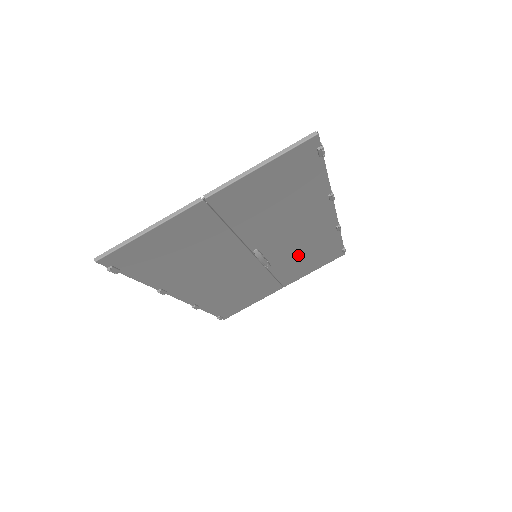
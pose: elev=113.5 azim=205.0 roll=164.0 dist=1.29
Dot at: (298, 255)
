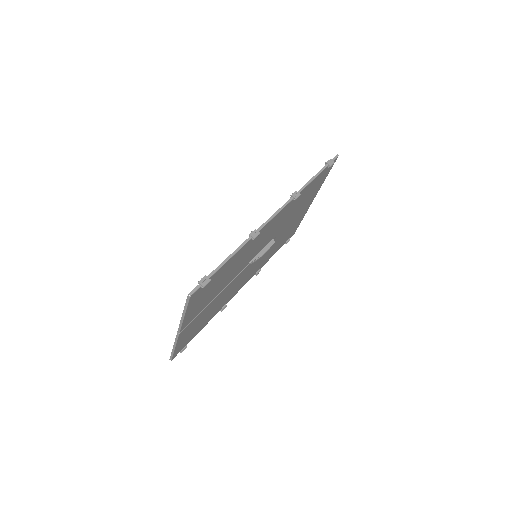
Dot at: (290, 215)
